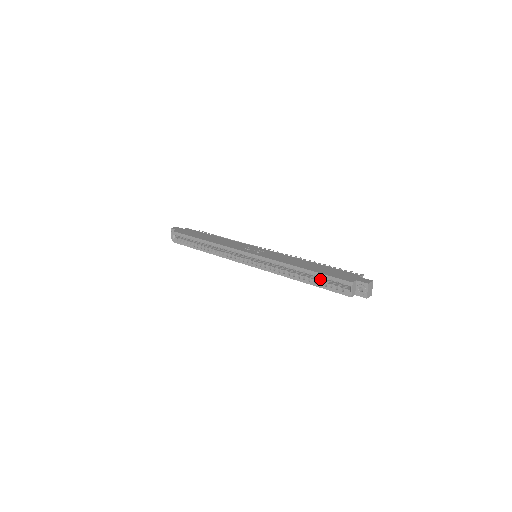
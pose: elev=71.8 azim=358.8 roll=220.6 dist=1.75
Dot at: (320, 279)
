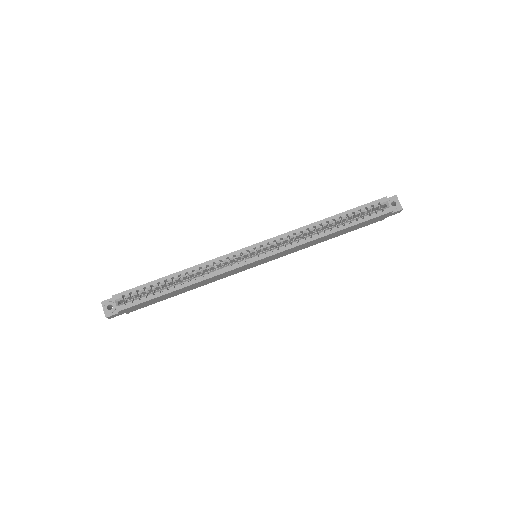
Dot at: (350, 221)
